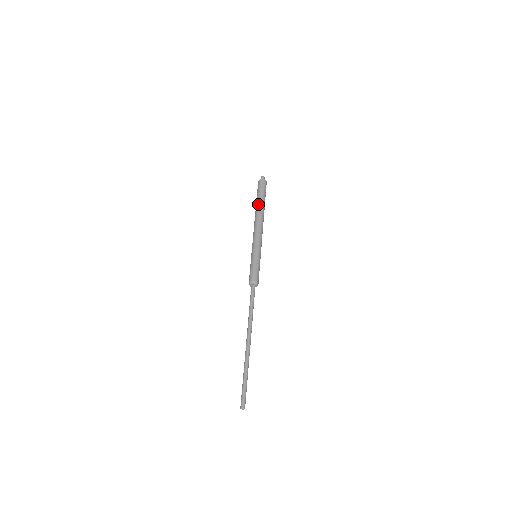
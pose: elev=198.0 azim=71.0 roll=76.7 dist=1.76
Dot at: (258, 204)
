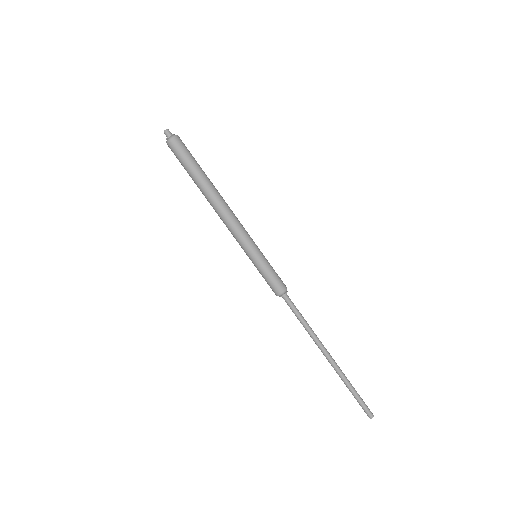
Dot at: (198, 187)
